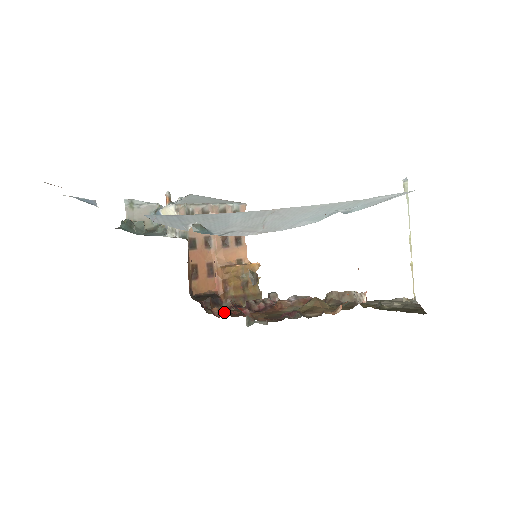
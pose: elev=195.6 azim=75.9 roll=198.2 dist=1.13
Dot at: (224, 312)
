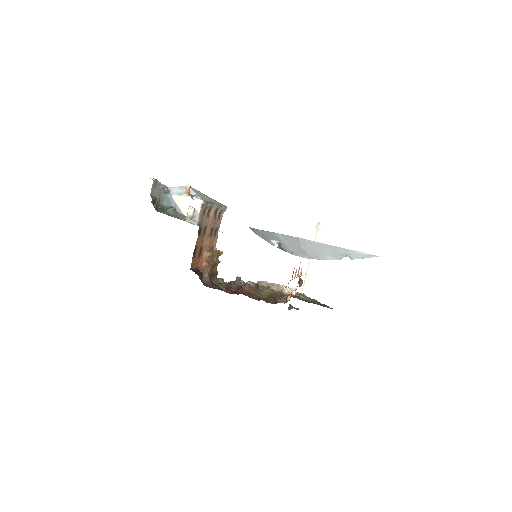
Dot at: (212, 286)
